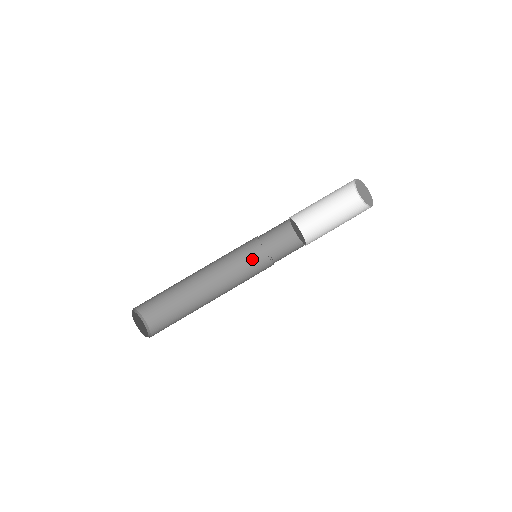
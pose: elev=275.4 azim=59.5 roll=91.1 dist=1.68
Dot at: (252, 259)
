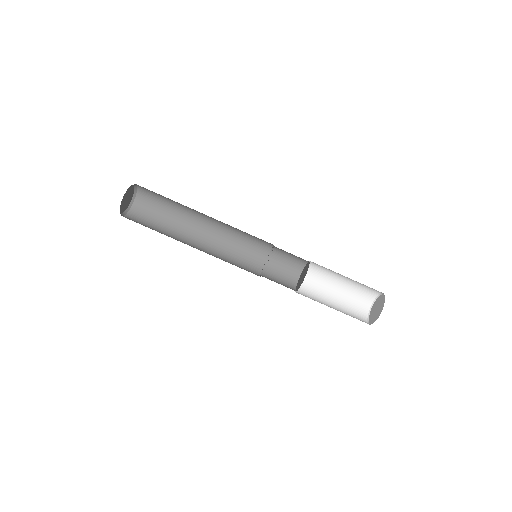
Dot at: (253, 251)
